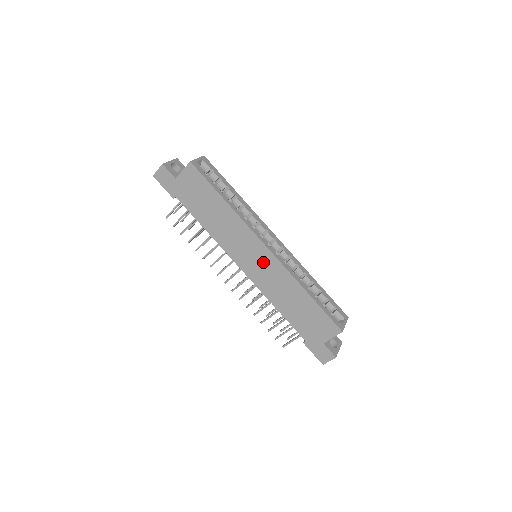
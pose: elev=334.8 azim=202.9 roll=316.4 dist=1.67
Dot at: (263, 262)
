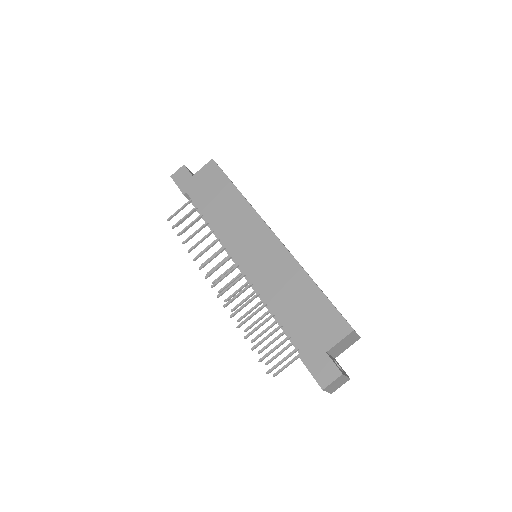
Dot at: (264, 249)
